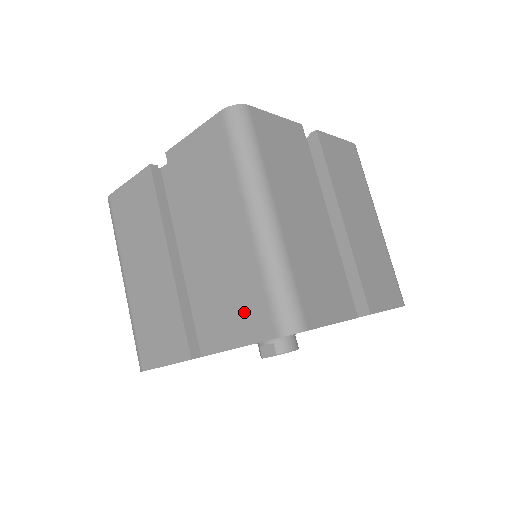
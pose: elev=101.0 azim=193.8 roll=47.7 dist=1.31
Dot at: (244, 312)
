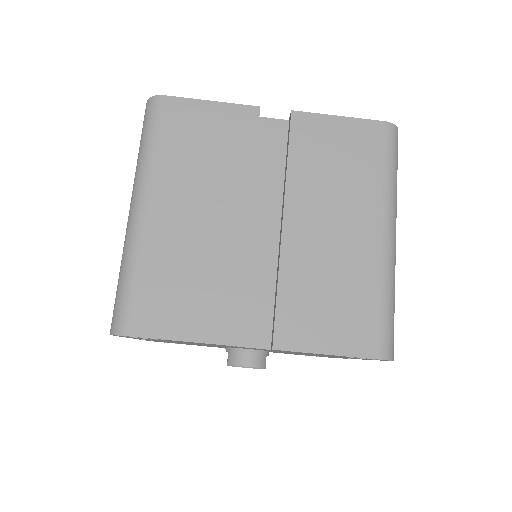
Dot at: occluded
